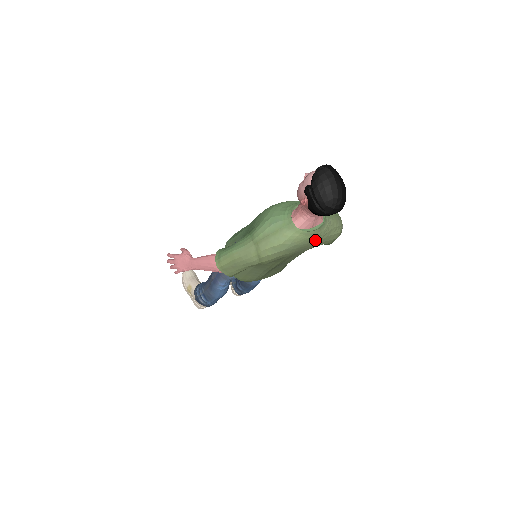
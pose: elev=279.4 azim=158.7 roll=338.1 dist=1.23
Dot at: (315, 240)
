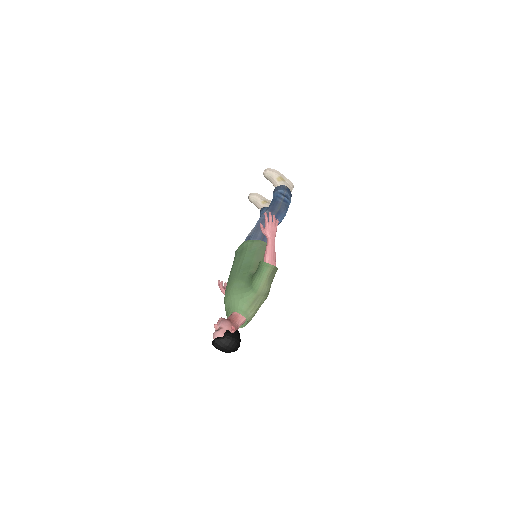
Dot at: (254, 315)
